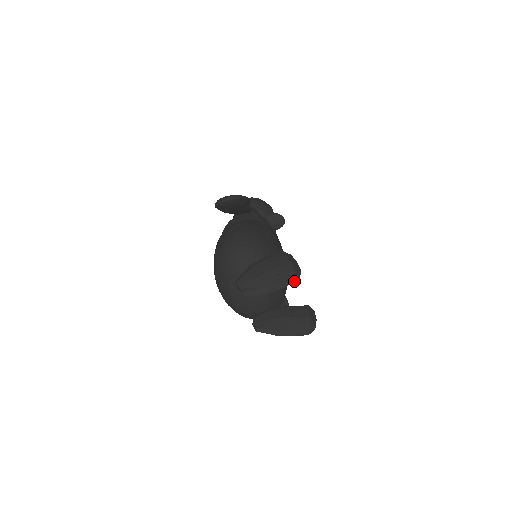
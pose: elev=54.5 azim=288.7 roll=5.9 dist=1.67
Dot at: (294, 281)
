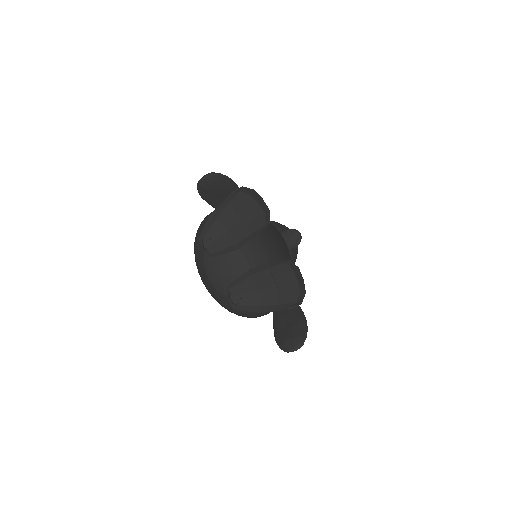
Dot at: (265, 226)
